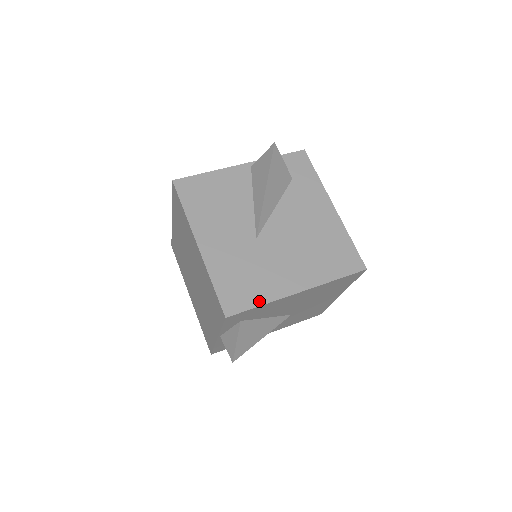
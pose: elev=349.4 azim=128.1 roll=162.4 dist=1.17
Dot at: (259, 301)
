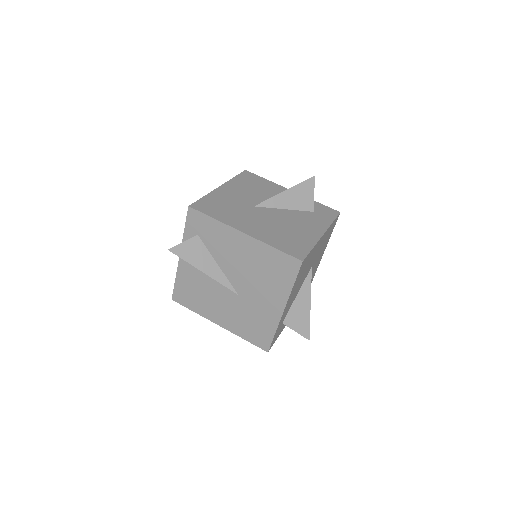
Dot at: (215, 217)
